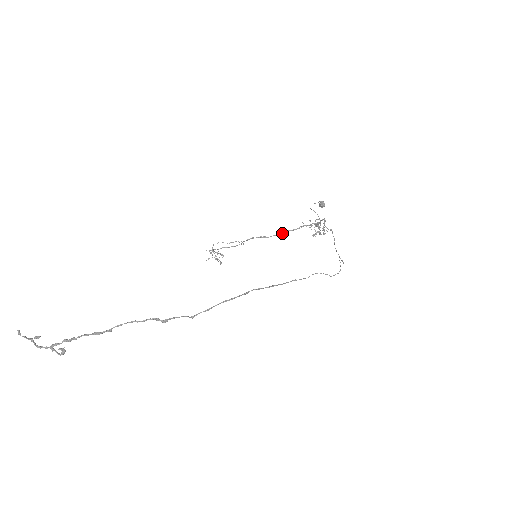
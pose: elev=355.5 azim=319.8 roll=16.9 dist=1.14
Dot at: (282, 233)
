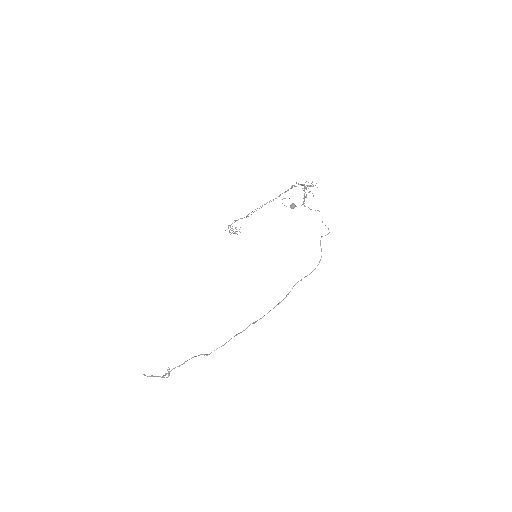
Dot at: (278, 196)
